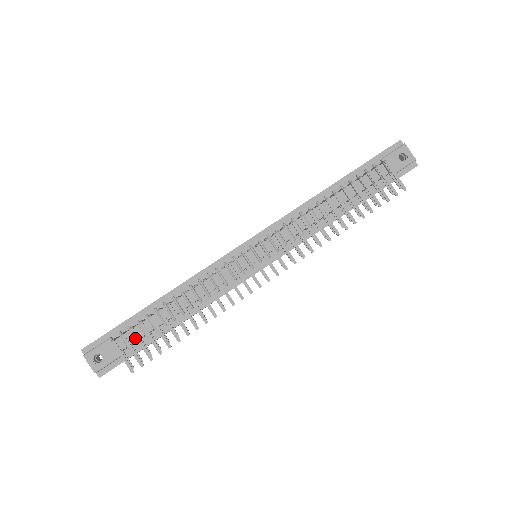
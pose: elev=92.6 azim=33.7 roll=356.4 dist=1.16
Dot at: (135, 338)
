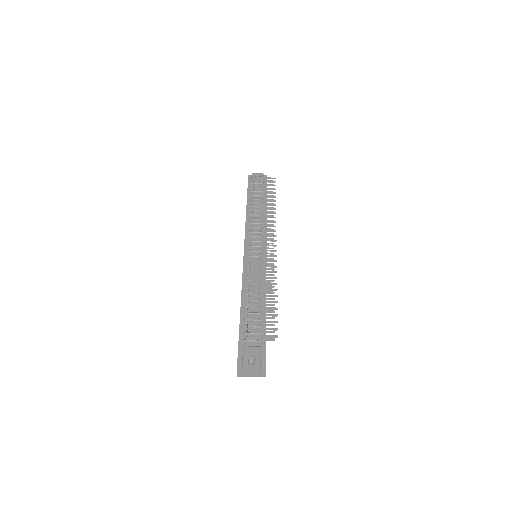
Dot at: (255, 333)
